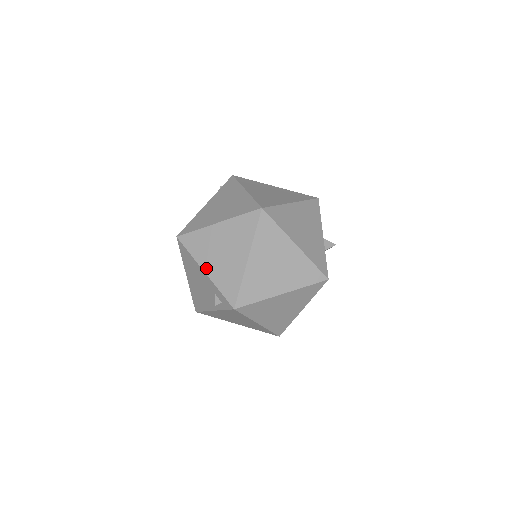
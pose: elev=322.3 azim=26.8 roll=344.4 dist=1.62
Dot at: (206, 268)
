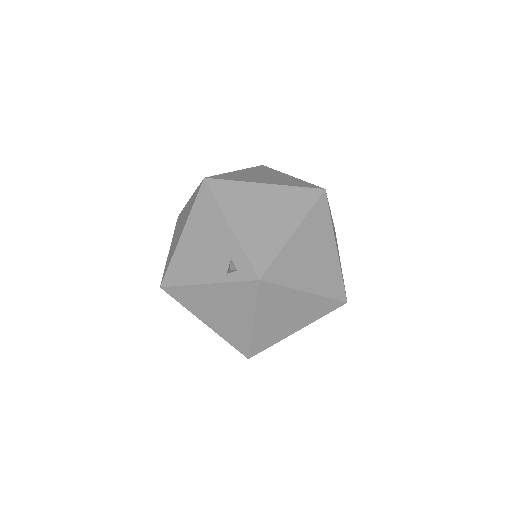
Dot at: (235, 223)
